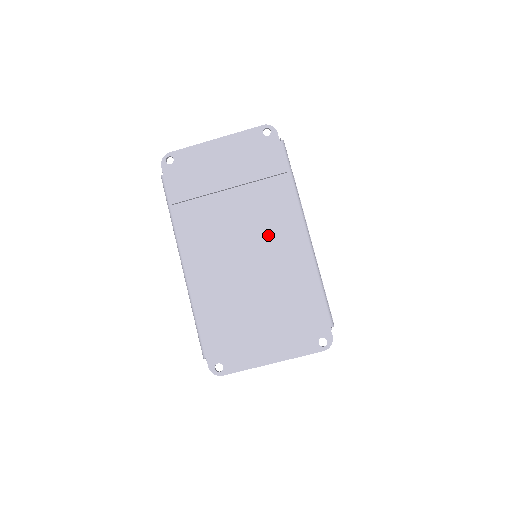
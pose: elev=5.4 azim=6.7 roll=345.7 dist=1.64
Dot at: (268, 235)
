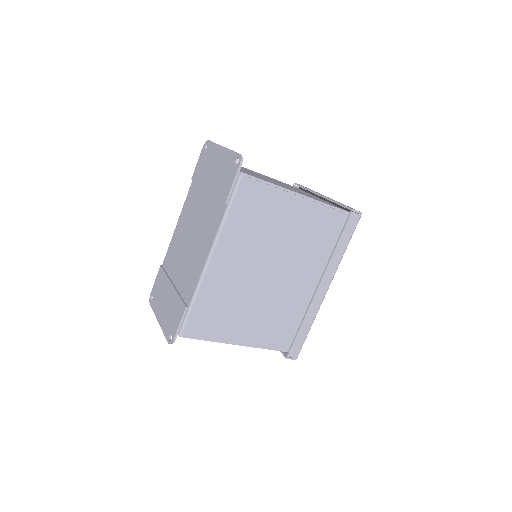
Dot at: (199, 241)
